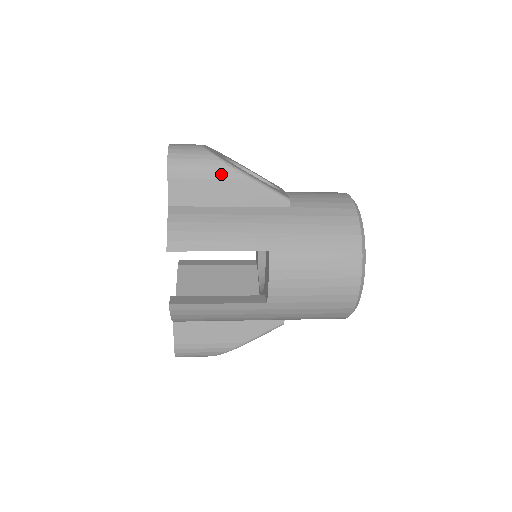
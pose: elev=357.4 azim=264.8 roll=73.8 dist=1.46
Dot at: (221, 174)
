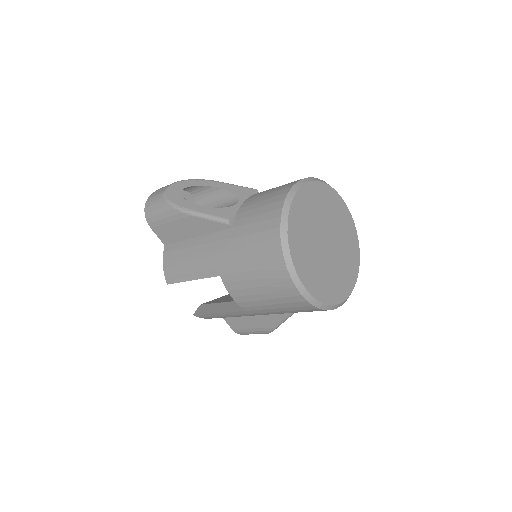
Dot at: (174, 217)
